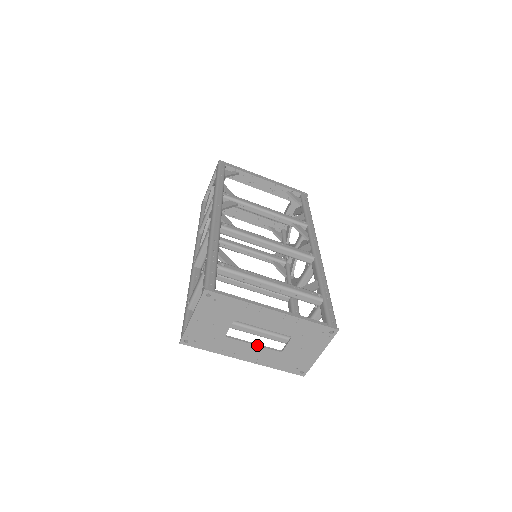
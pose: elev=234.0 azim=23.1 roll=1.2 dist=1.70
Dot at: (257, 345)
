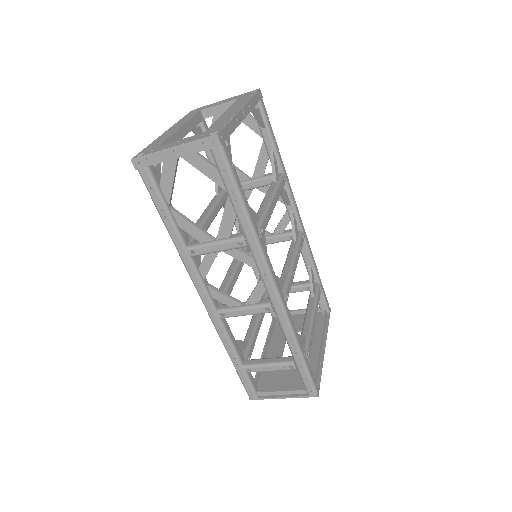
Dot at: occluded
